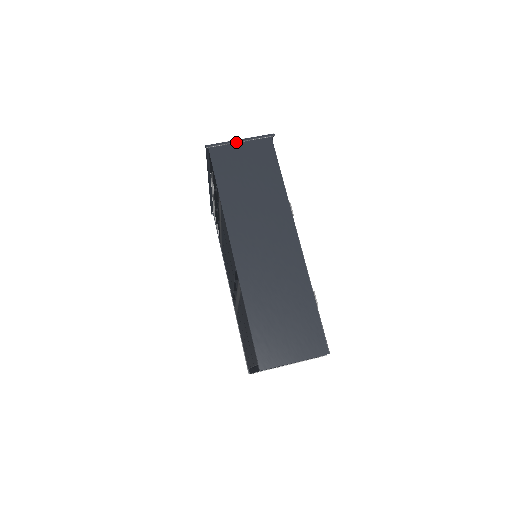
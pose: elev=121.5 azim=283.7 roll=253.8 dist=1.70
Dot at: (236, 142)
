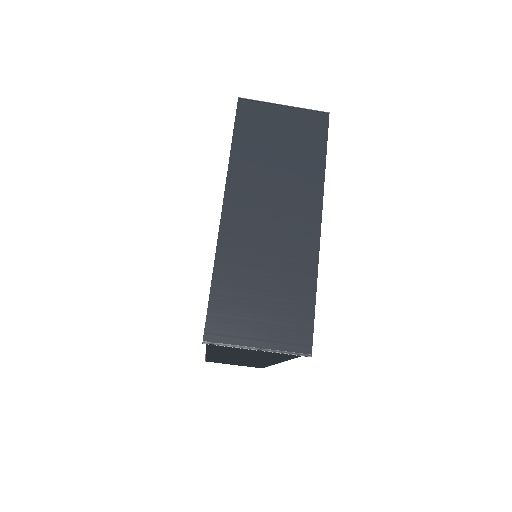
Dot at: occluded
